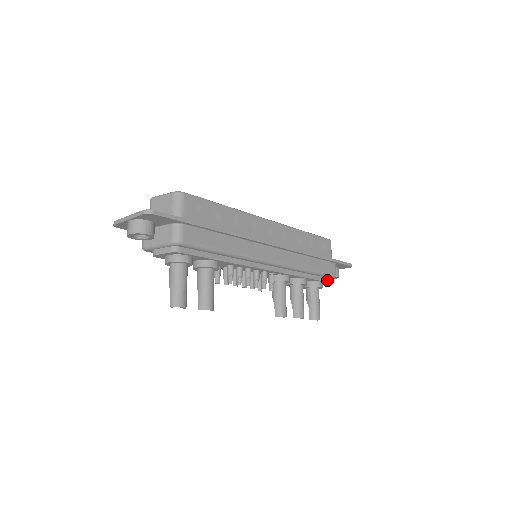
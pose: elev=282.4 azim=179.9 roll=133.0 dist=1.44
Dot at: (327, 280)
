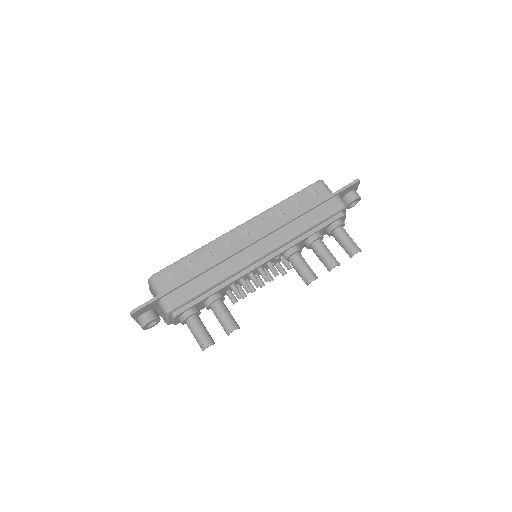
Dot at: (340, 215)
